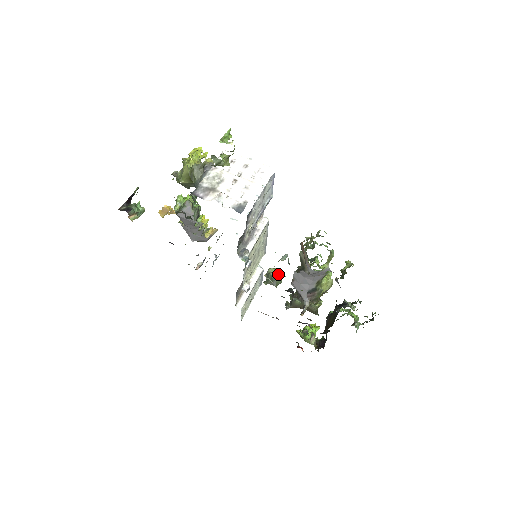
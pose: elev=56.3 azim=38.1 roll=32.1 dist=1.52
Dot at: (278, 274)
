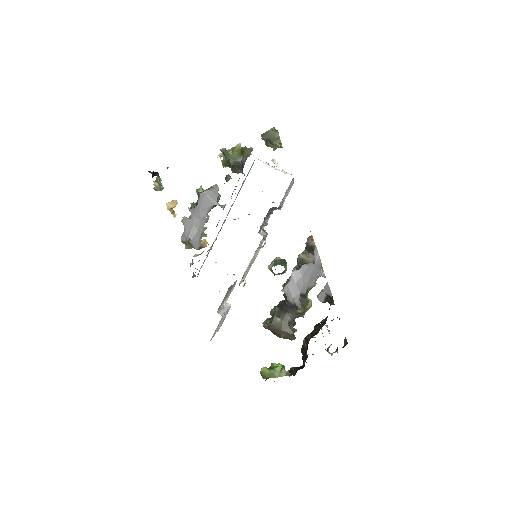
Dot at: (285, 261)
